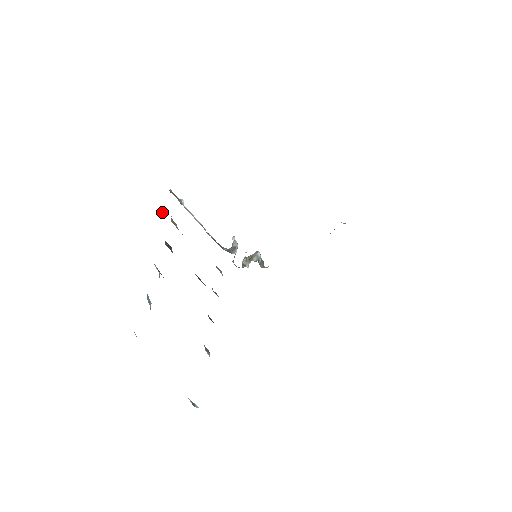
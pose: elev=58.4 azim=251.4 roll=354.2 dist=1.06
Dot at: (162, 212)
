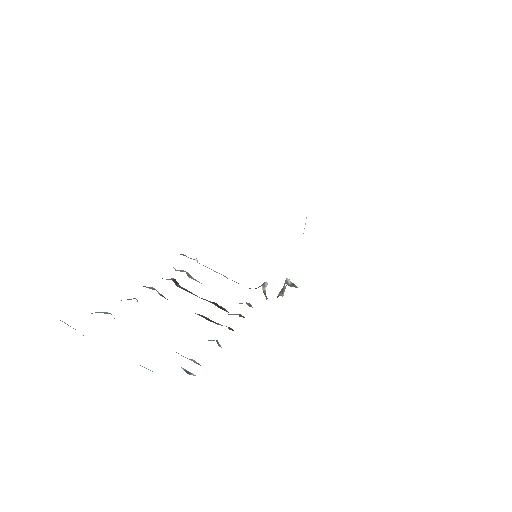
Dot at: occluded
